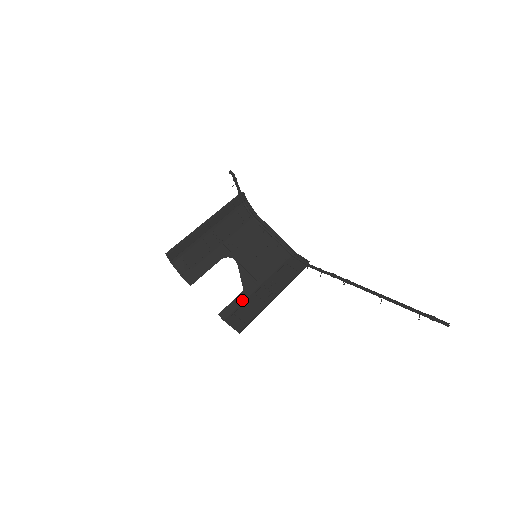
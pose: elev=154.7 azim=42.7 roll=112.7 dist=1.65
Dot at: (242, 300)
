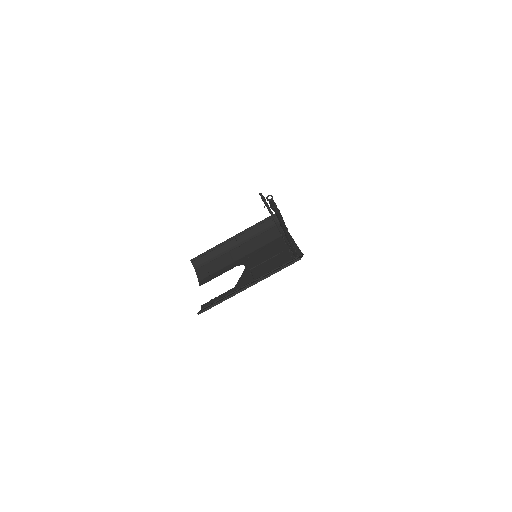
Dot at: (227, 294)
